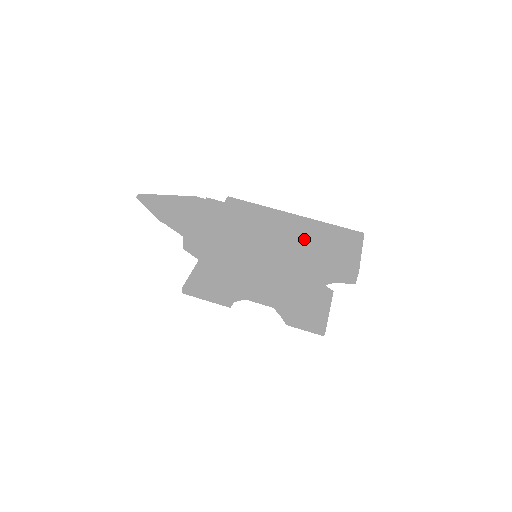
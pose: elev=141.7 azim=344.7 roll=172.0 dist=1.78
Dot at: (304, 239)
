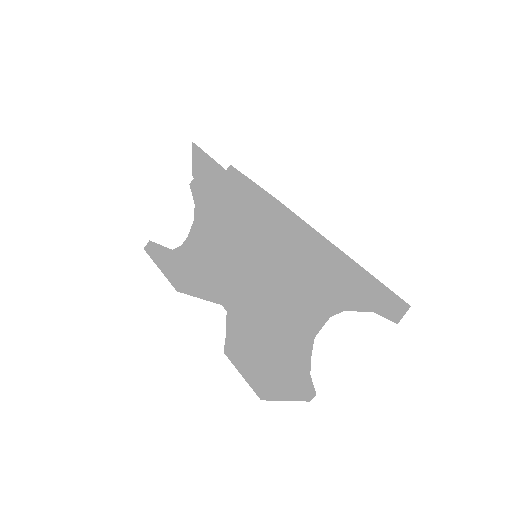
Dot at: (329, 242)
